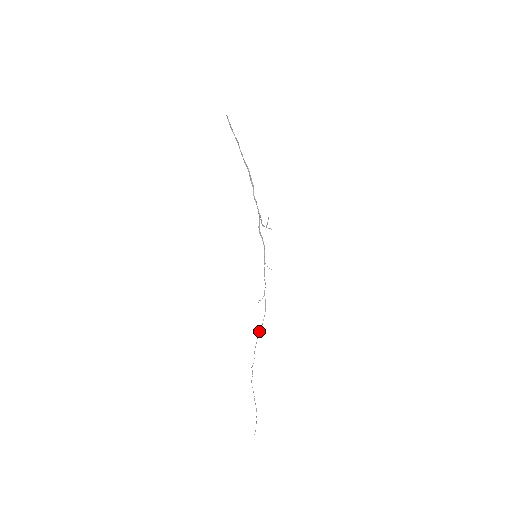
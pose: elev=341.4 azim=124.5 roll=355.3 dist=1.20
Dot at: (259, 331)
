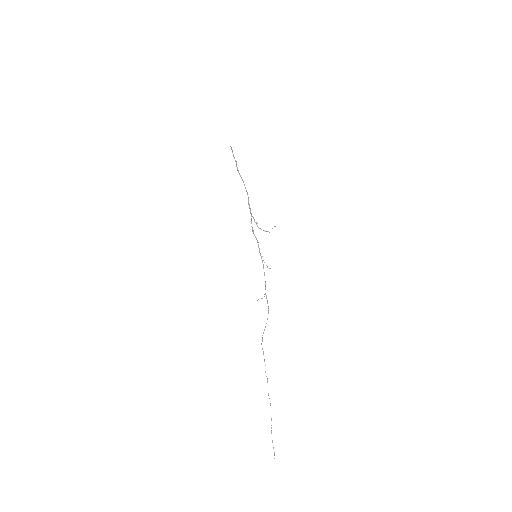
Dot at: occluded
